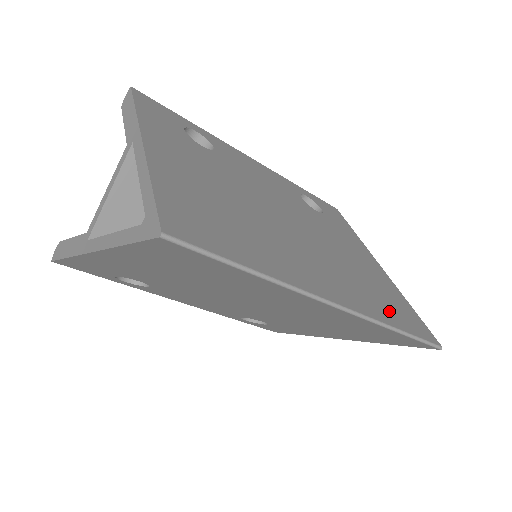
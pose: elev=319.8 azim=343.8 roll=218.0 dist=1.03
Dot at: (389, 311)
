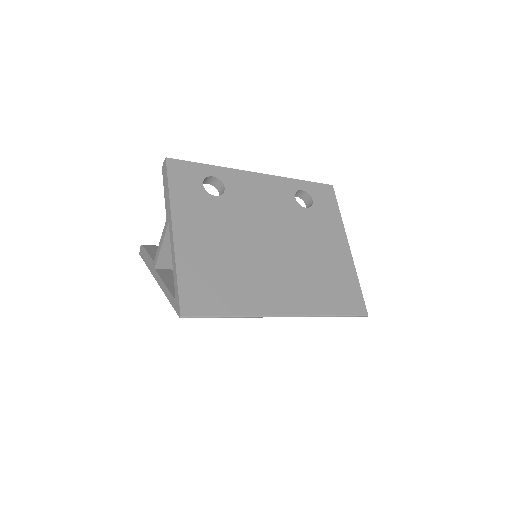
Dot at: (331, 300)
